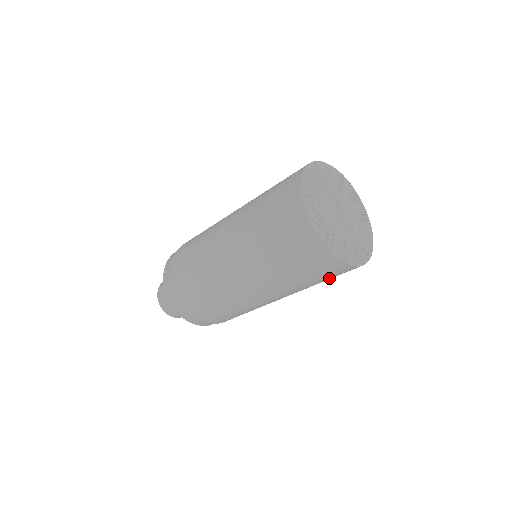
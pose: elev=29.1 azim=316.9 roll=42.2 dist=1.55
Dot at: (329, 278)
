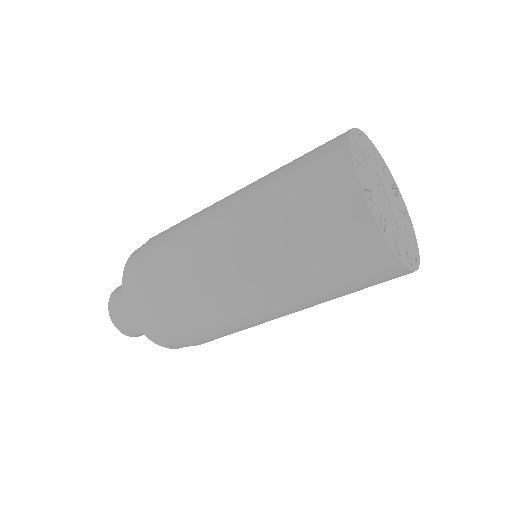
Dot at: (364, 286)
